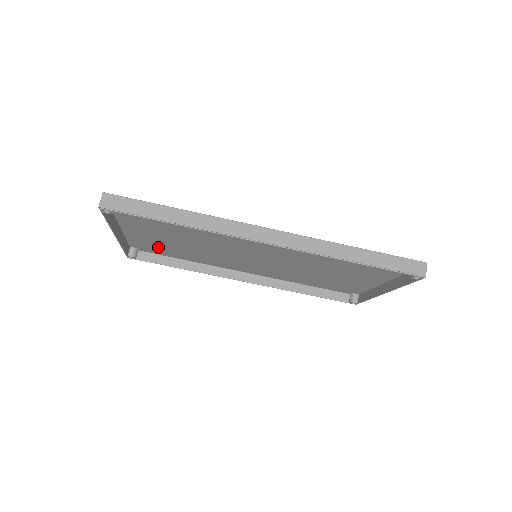
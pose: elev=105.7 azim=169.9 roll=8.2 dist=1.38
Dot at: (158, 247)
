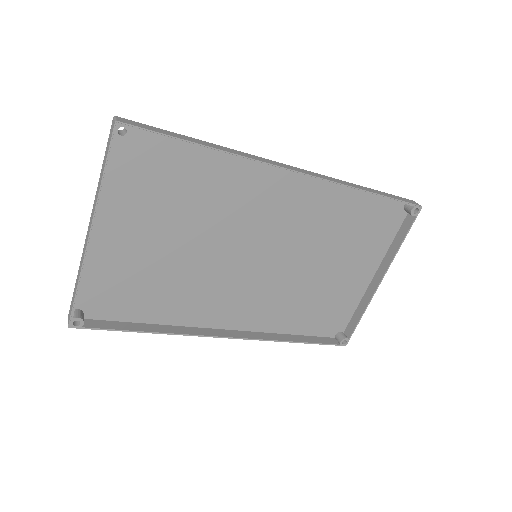
Dot at: (123, 288)
